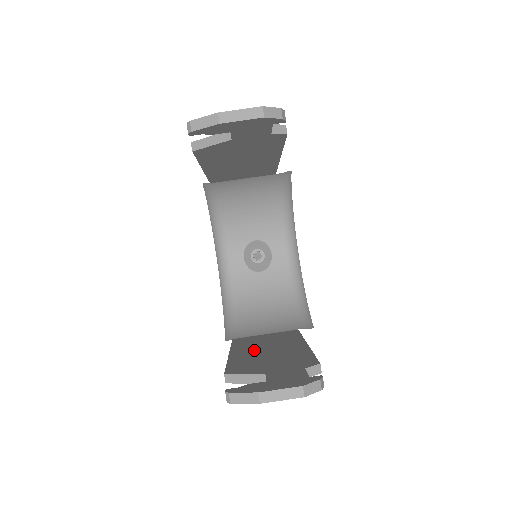
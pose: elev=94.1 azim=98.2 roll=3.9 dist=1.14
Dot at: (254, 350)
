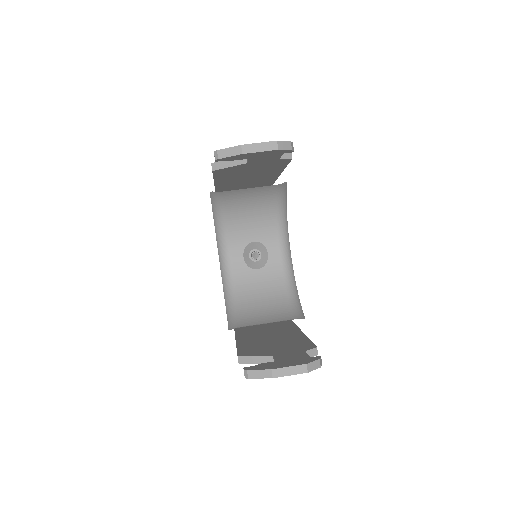
Dot at: (257, 337)
